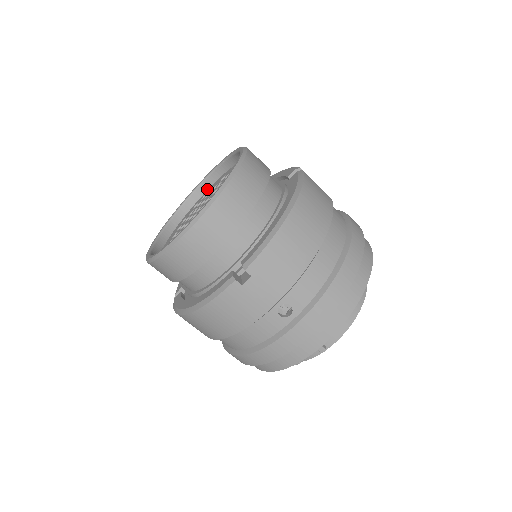
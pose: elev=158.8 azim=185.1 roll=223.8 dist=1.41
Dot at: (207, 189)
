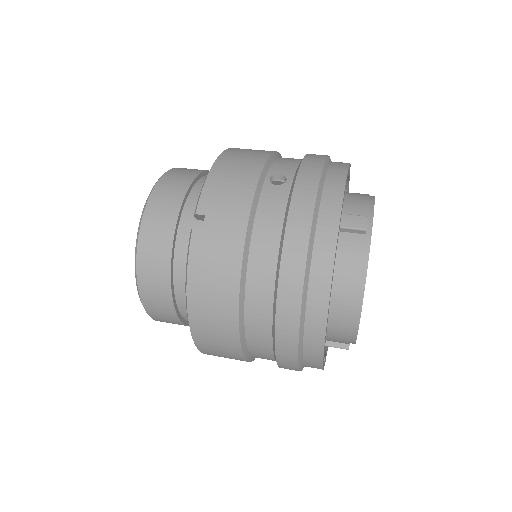
Dot at: occluded
